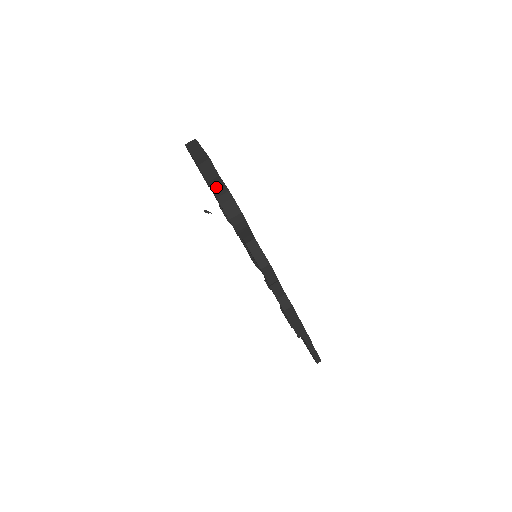
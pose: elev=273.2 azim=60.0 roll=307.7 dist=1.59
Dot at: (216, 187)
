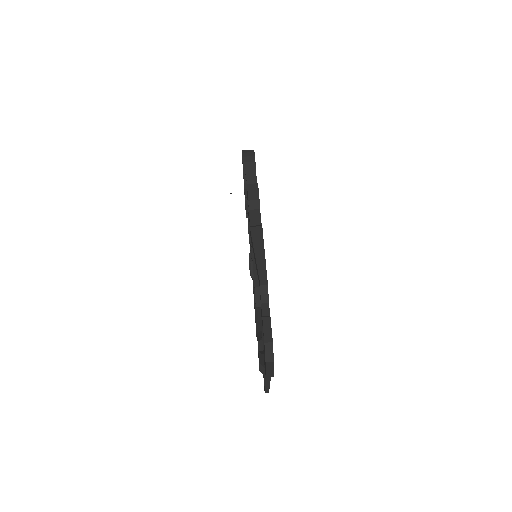
Dot at: occluded
